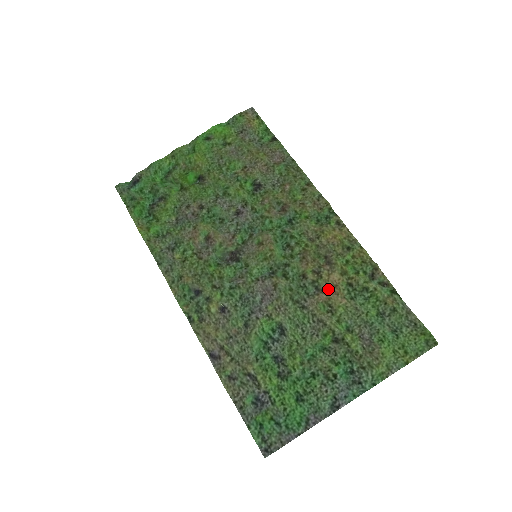
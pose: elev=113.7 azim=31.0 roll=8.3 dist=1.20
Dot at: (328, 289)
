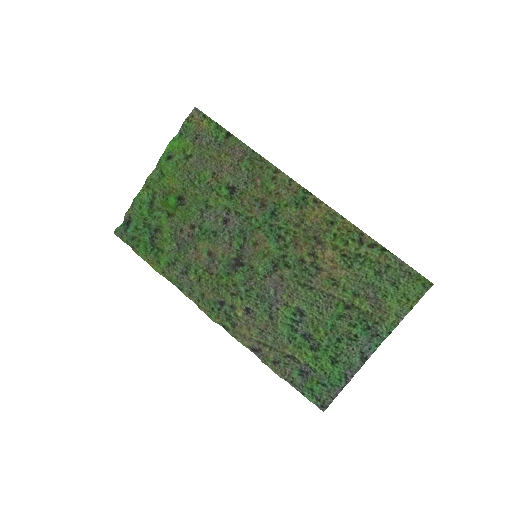
Dot at: (326, 266)
